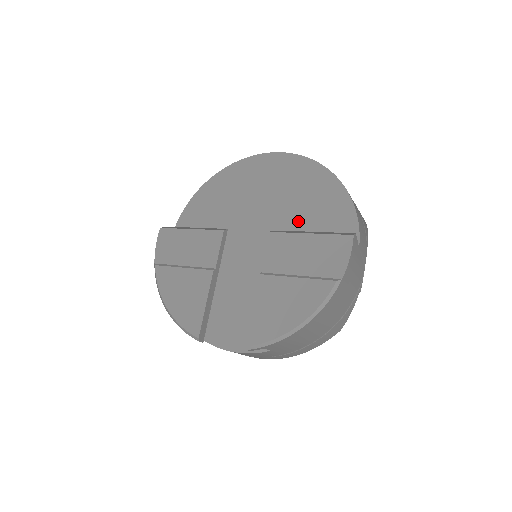
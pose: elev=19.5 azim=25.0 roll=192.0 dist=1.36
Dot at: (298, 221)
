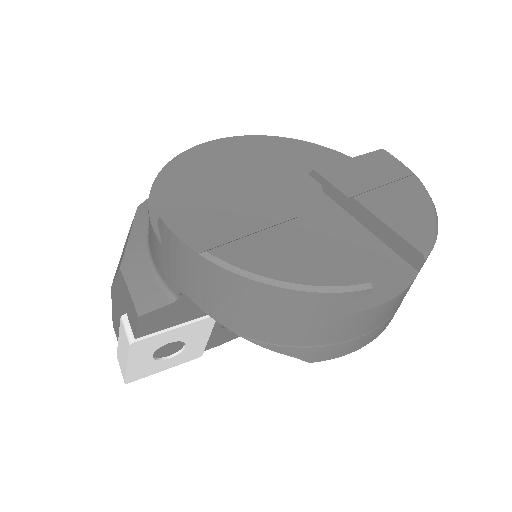
Dot at: (307, 174)
